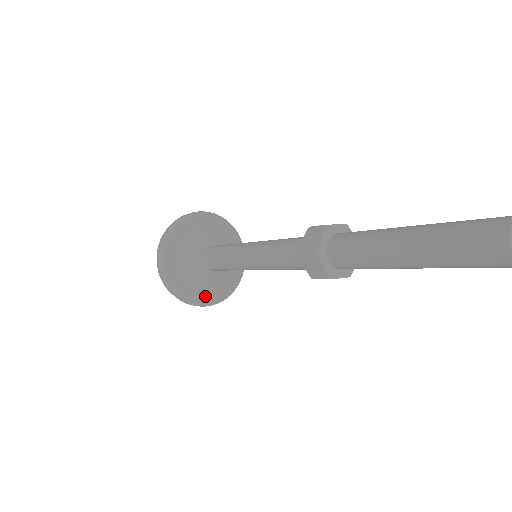
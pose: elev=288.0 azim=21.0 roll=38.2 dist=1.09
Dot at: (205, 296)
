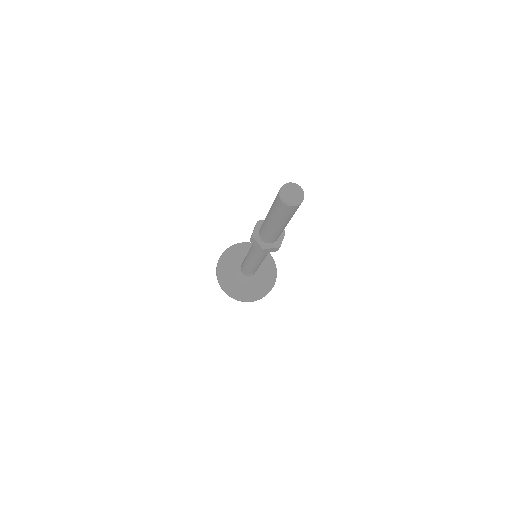
Dot at: (227, 283)
